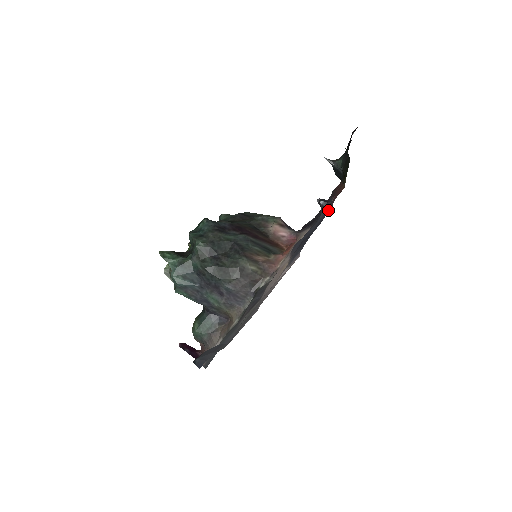
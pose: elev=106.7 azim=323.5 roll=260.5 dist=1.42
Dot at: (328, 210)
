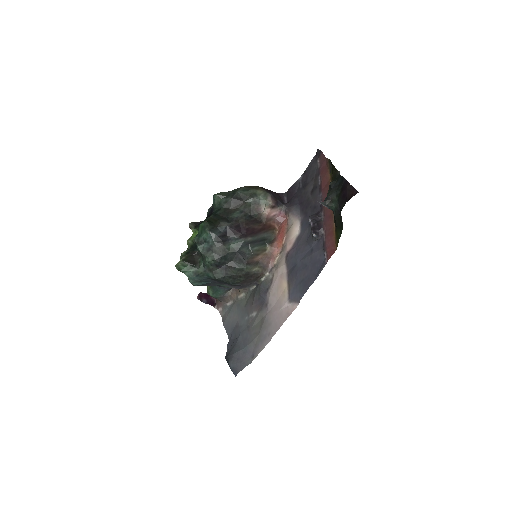
Dot at: (321, 257)
